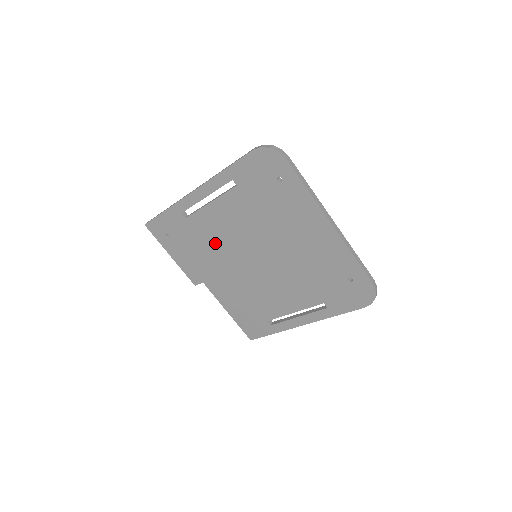
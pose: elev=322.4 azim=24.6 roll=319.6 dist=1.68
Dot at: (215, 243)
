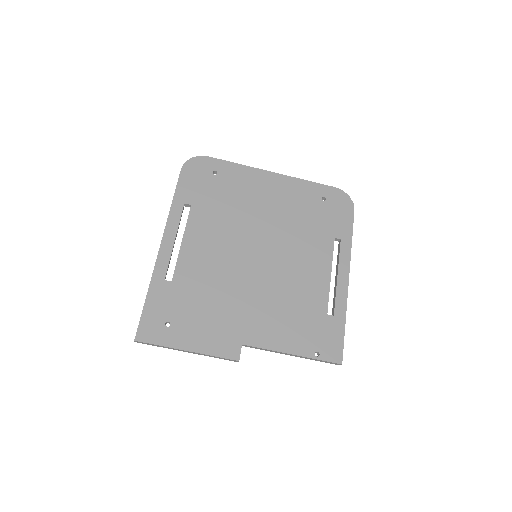
Dot at: (216, 279)
